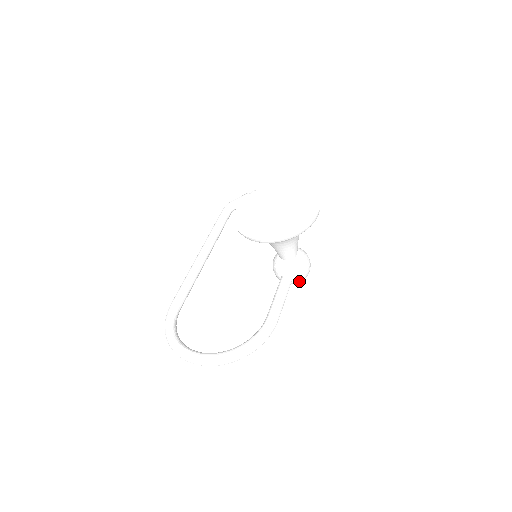
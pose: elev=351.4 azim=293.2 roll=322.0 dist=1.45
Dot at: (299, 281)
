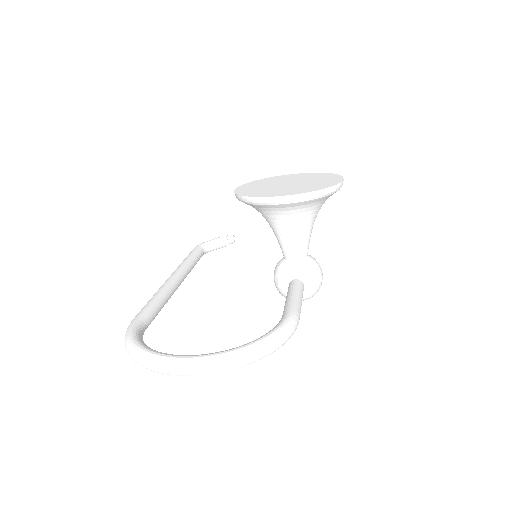
Dot at: (311, 292)
